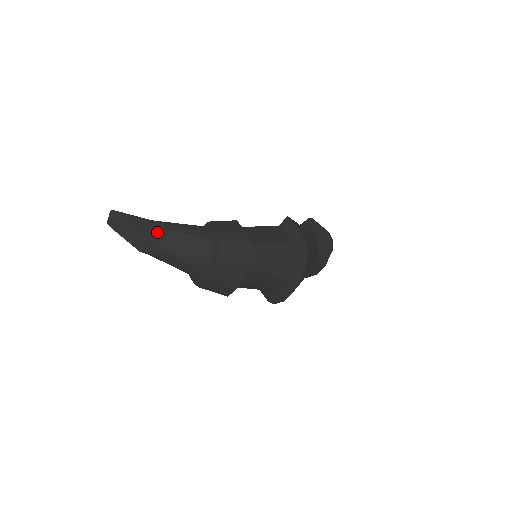
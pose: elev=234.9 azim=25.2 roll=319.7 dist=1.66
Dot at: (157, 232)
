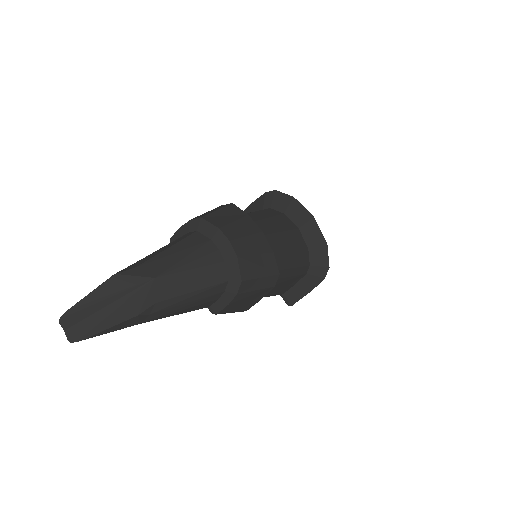
Dot at: (128, 270)
